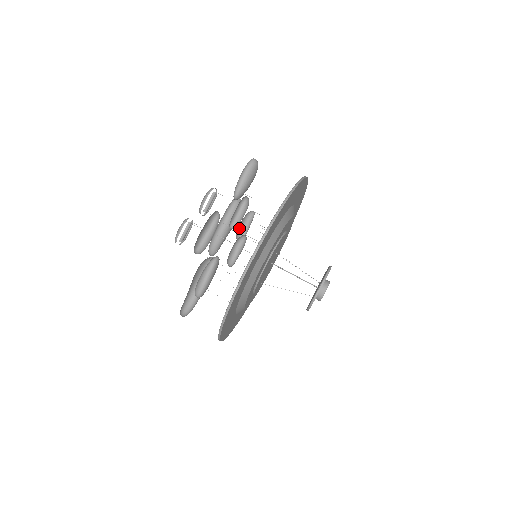
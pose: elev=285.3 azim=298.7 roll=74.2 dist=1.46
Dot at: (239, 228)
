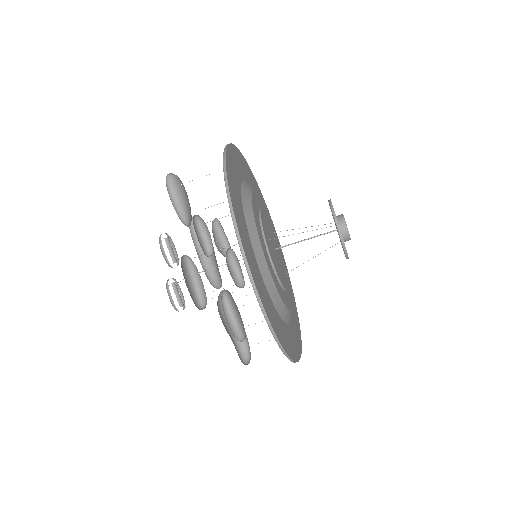
Dot at: (218, 245)
